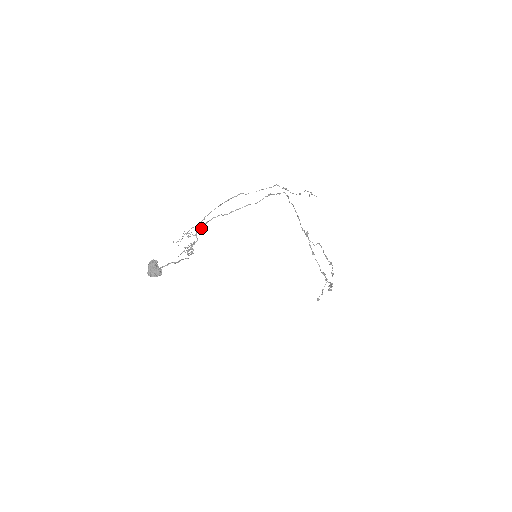
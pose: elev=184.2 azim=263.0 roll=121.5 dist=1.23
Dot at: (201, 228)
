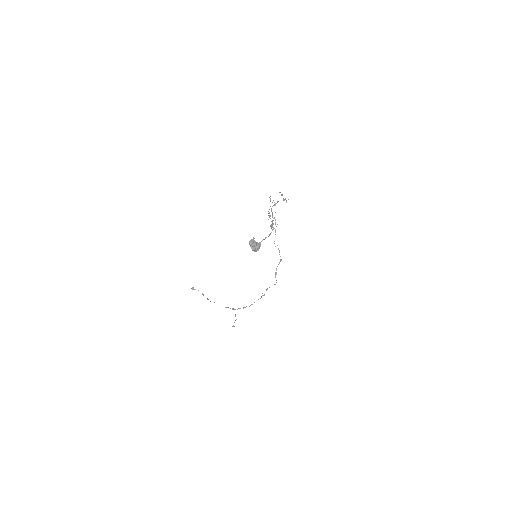
Dot at: (272, 212)
